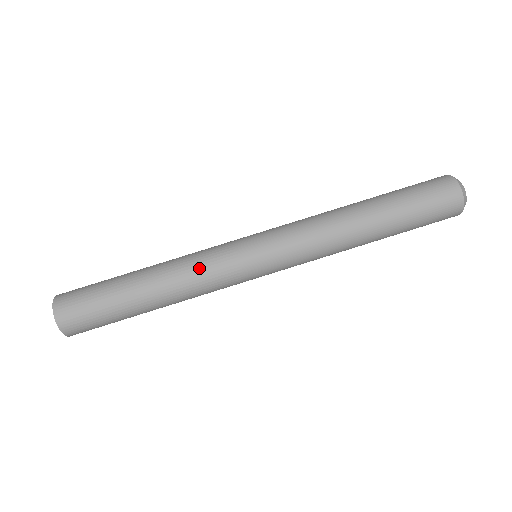
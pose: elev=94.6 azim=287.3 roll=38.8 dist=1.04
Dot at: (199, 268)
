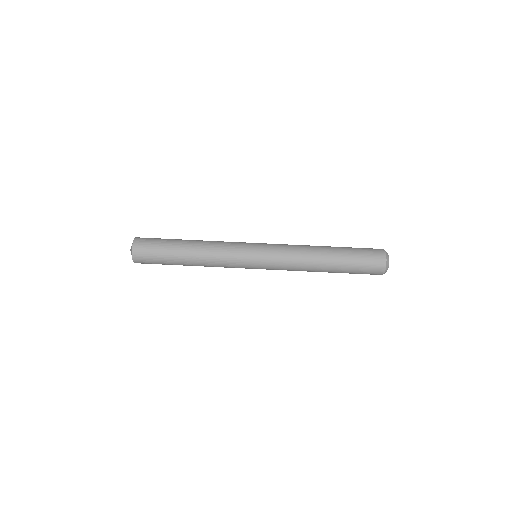
Dot at: (222, 243)
